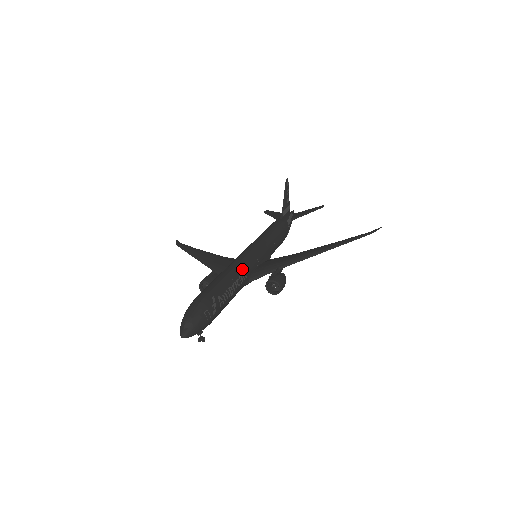
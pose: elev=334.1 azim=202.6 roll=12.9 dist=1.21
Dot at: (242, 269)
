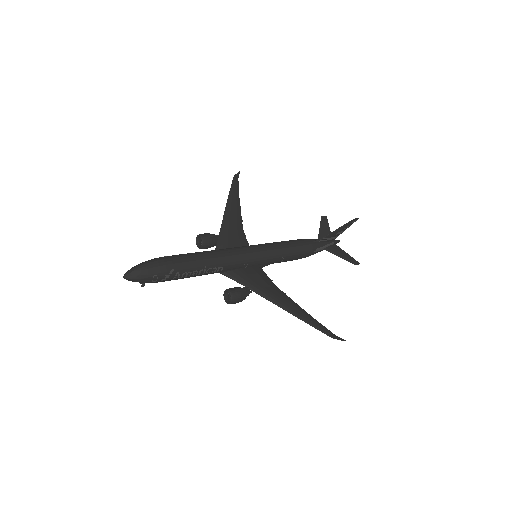
Dot at: (224, 263)
